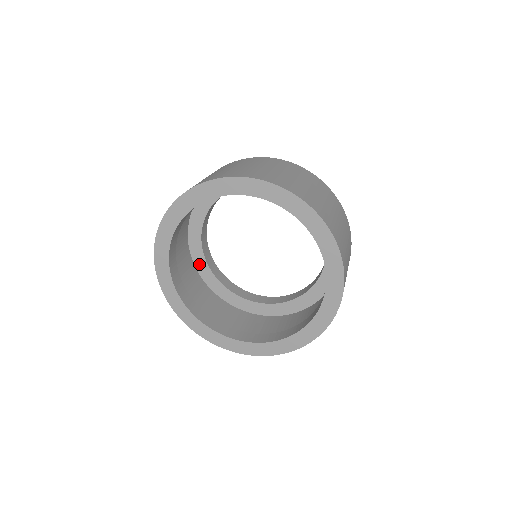
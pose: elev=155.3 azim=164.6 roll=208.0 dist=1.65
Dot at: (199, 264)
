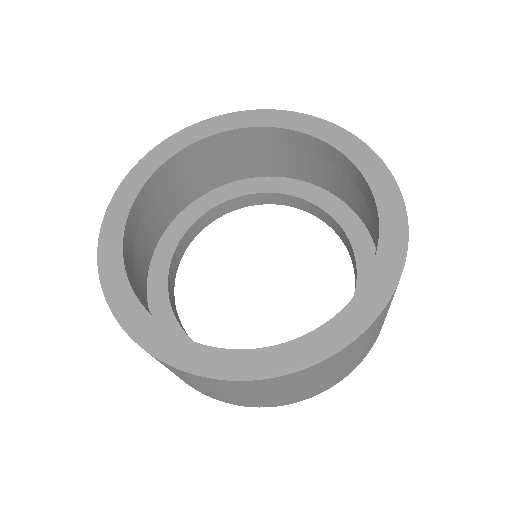
Dot at: (159, 316)
